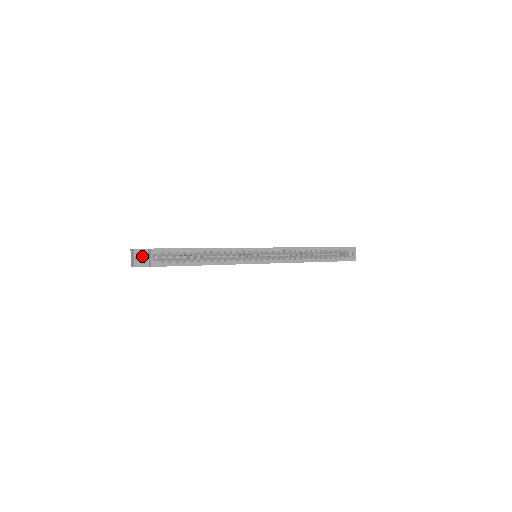
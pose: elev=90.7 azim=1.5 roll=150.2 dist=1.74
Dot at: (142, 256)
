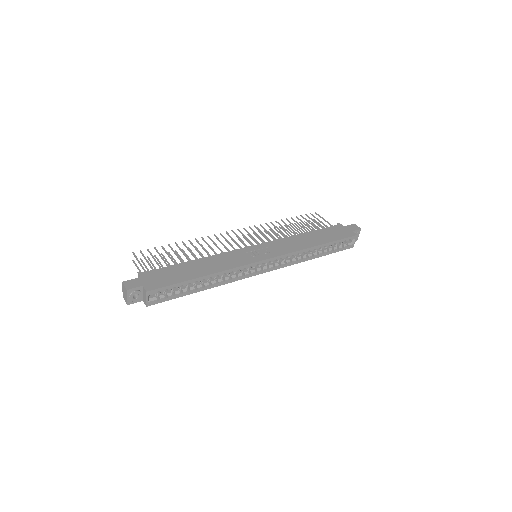
Dot at: occluded
